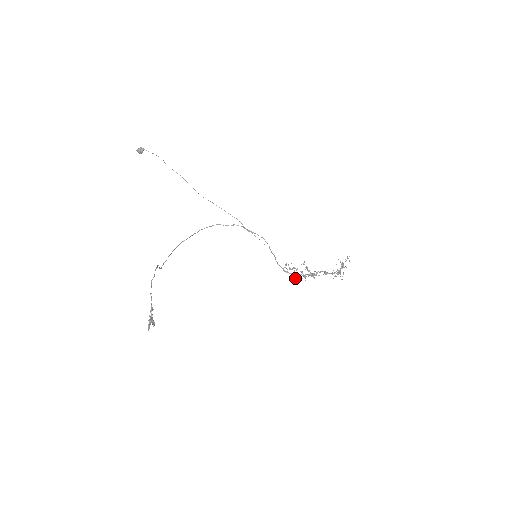
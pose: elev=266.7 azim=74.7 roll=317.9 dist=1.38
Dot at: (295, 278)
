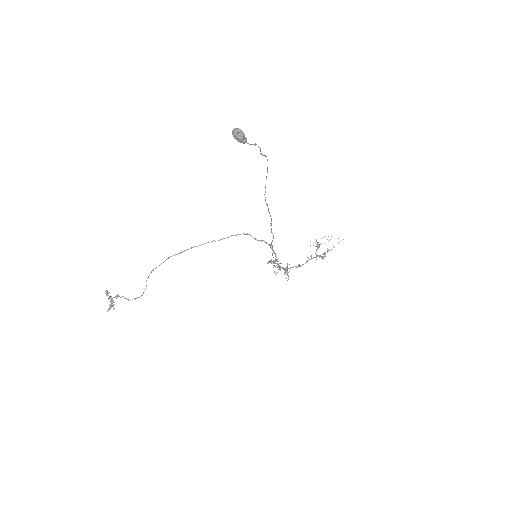
Dot at: occluded
